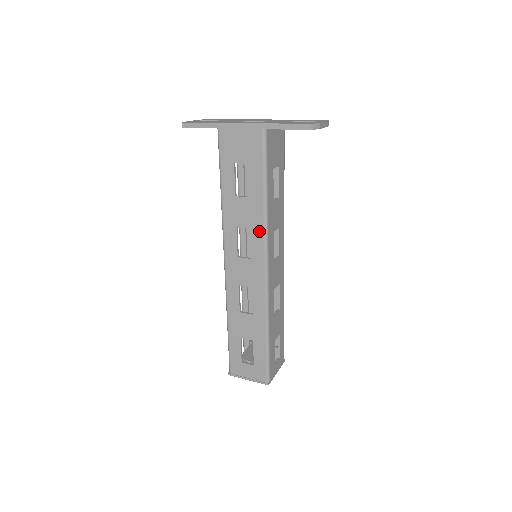
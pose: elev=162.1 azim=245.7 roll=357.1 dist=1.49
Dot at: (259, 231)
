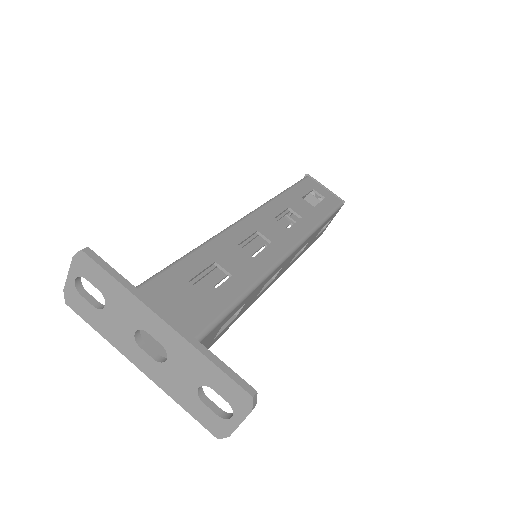
Dot at: occluded
